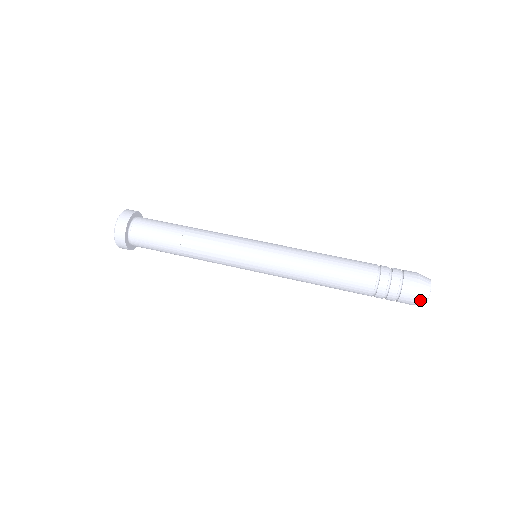
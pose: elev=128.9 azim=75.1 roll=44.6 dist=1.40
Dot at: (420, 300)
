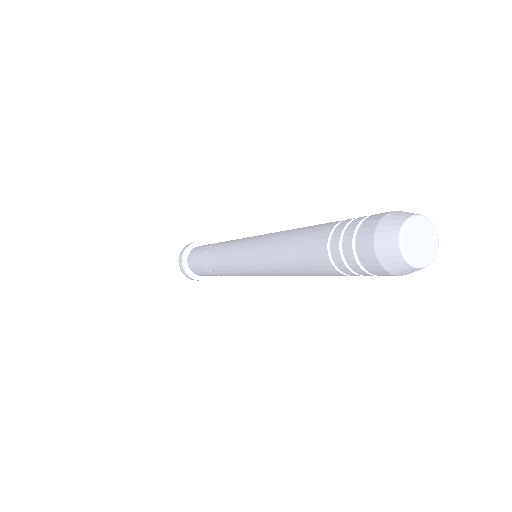
Dot at: (387, 251)
